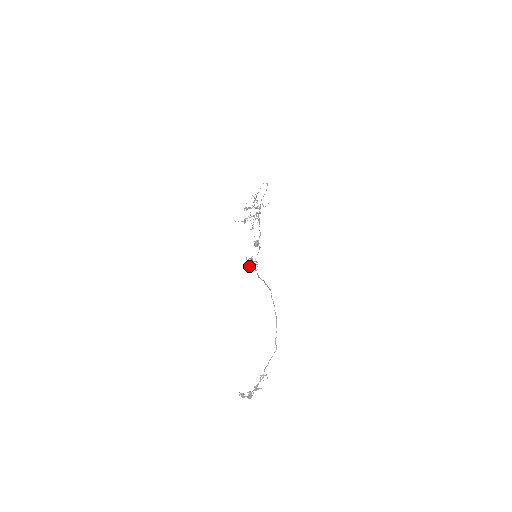
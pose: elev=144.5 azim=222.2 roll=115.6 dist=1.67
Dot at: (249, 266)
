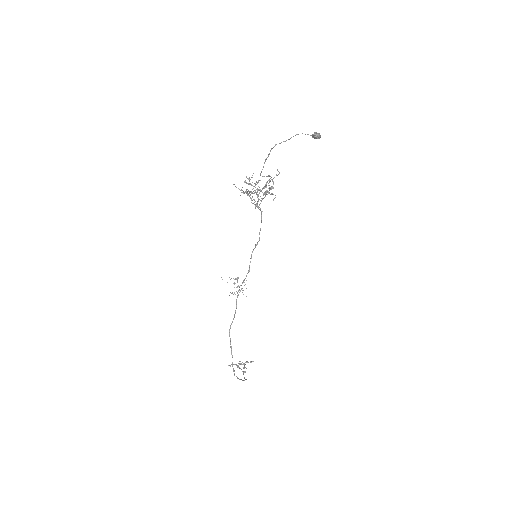
Dot at: occluded
